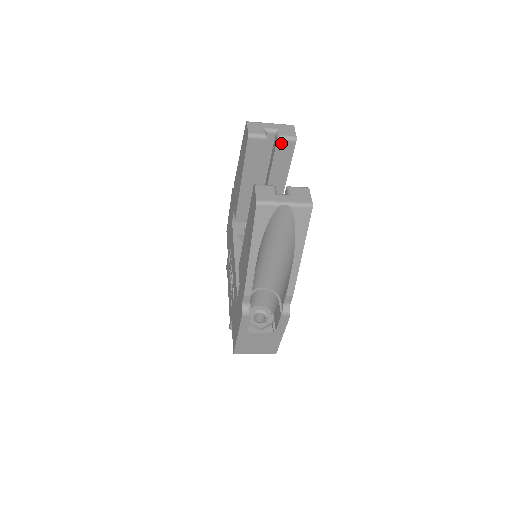
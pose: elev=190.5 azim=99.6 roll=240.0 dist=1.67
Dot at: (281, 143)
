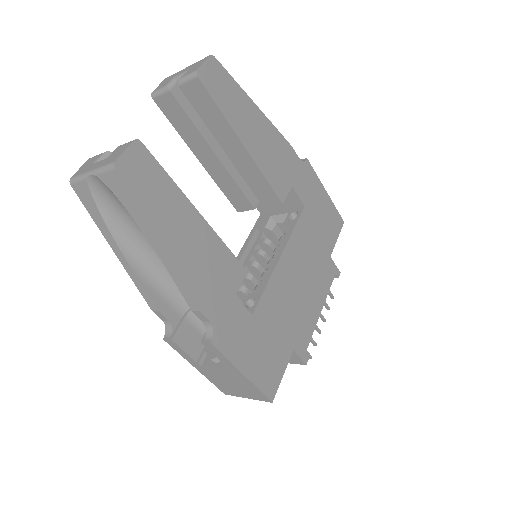
Dot at: (186, 88)
